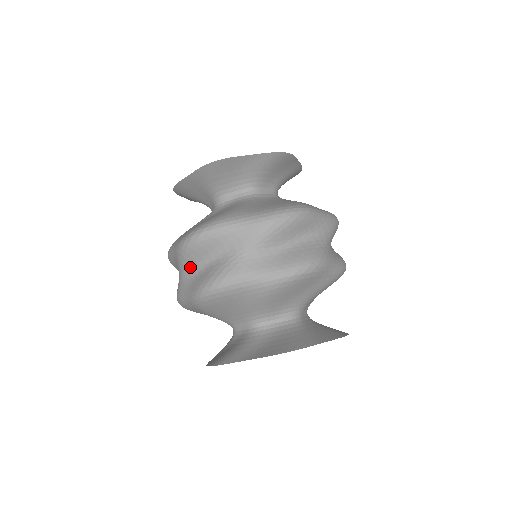
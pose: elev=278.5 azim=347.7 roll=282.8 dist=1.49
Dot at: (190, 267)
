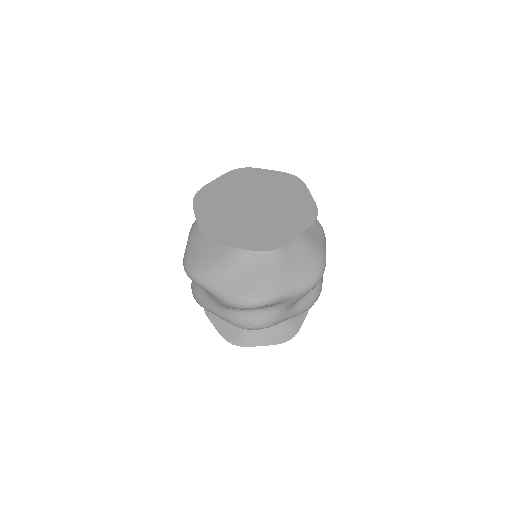
Dot at: (232, 308)
